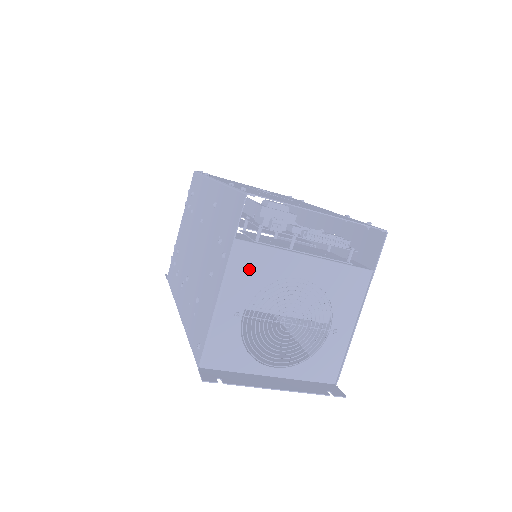
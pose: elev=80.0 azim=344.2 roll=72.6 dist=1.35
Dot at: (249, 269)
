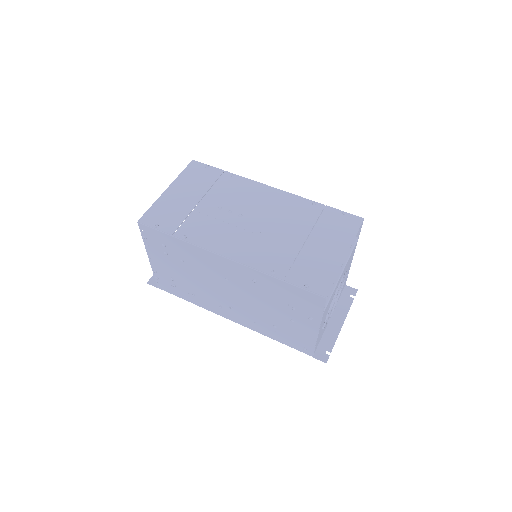
Dot at: occluded
